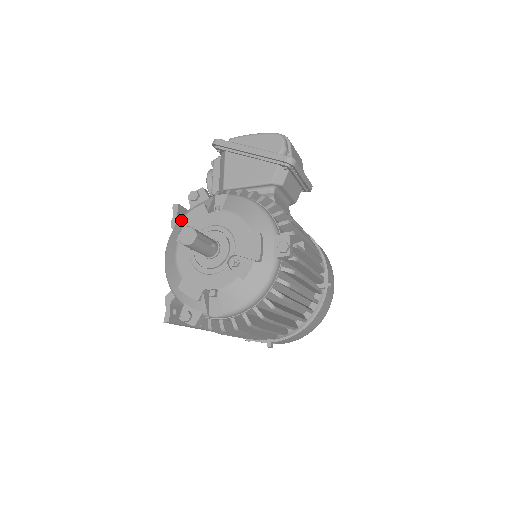
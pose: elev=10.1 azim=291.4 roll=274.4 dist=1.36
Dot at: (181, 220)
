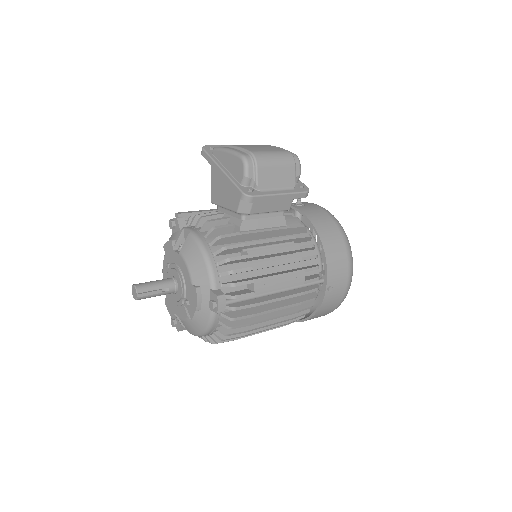
Dot at: occluded
